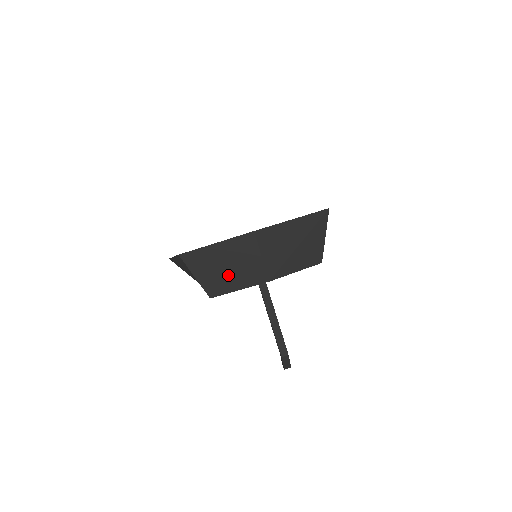
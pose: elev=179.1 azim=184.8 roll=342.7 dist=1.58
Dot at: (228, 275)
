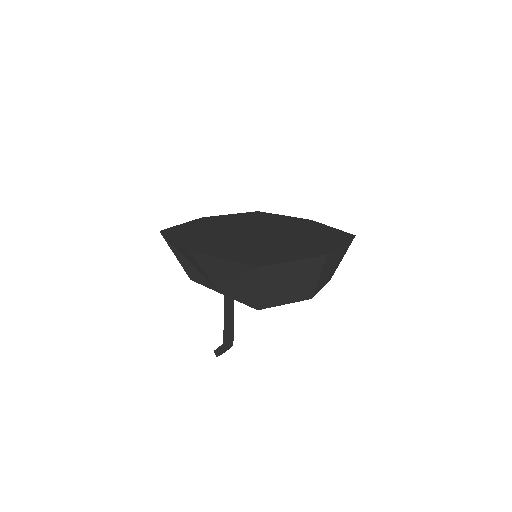
Dot at: (286, 290)
